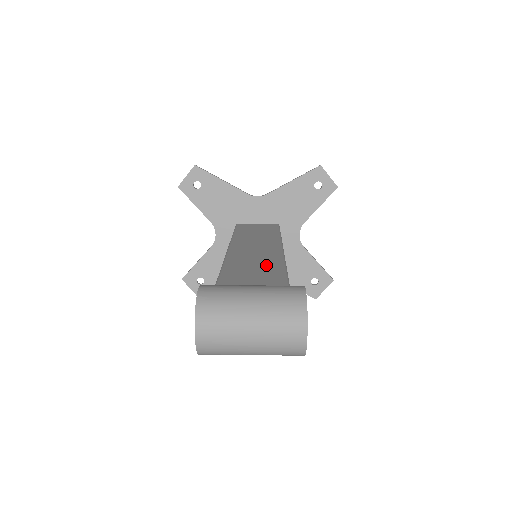
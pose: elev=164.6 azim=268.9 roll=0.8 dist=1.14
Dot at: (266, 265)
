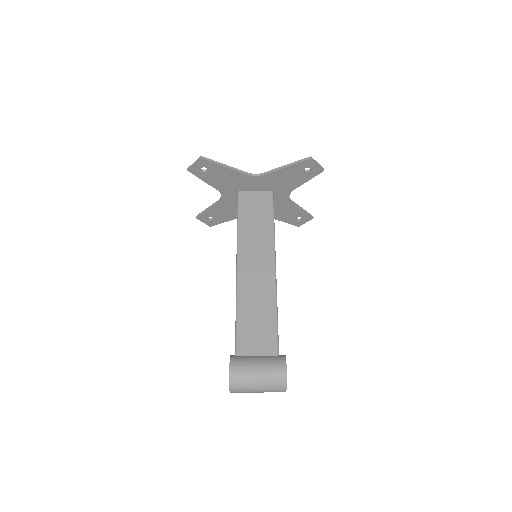
Dot at: (264, 306)
